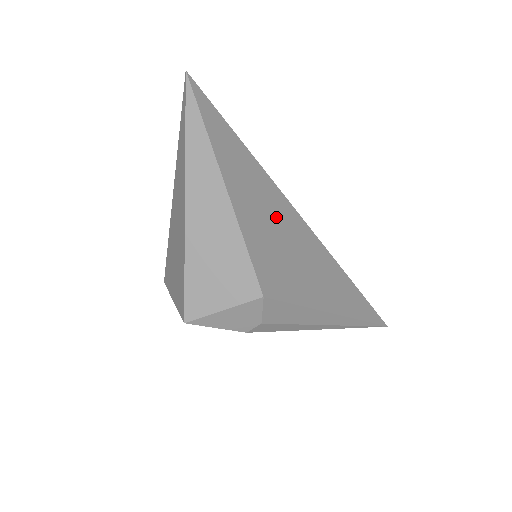
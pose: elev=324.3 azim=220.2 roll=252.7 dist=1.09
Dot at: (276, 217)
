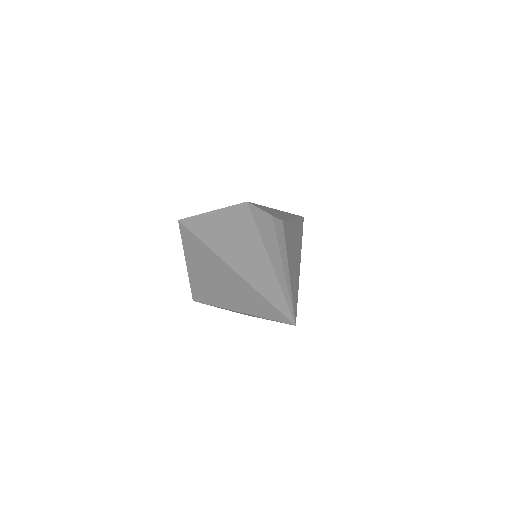
Dot at: occluded
